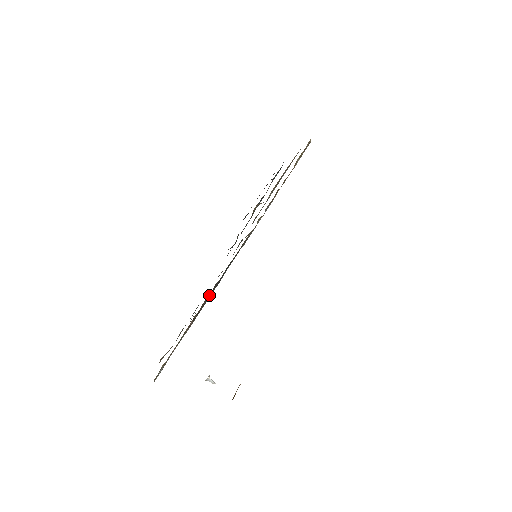
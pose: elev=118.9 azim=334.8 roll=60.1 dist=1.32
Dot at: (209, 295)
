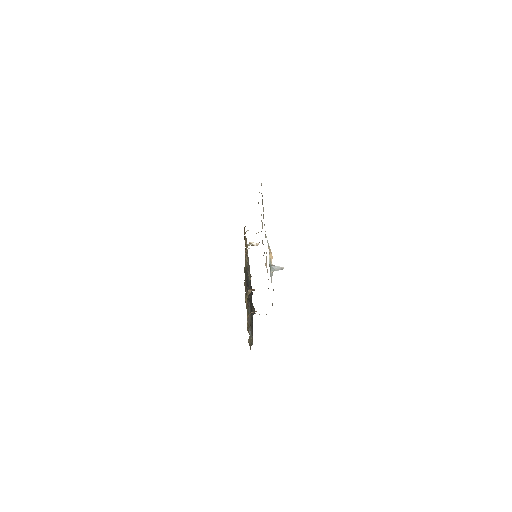
Dot at: (246, 289)
